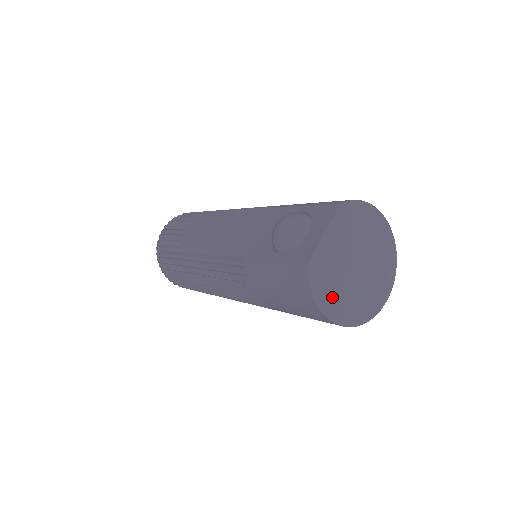
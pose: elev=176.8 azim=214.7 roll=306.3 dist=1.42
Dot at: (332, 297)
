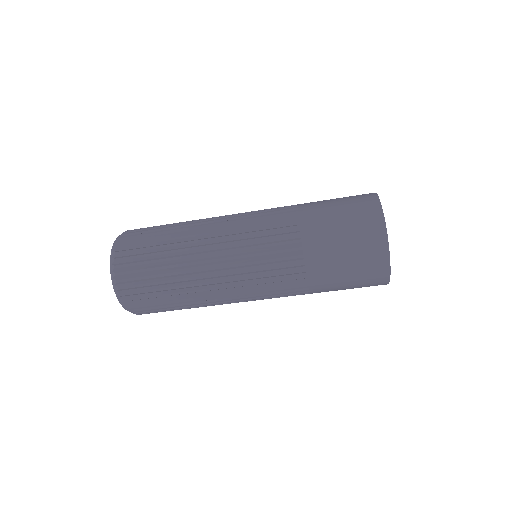
Dot at: occluded
